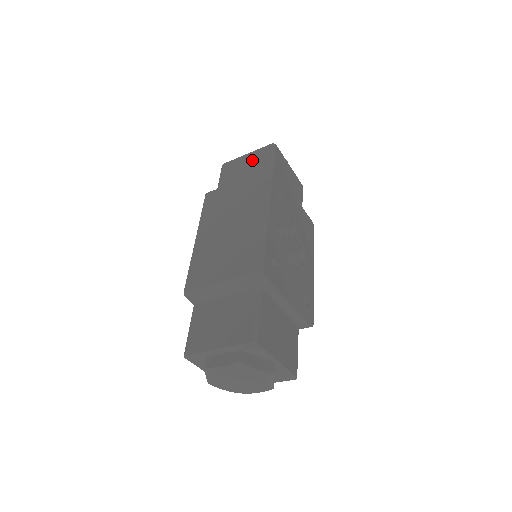
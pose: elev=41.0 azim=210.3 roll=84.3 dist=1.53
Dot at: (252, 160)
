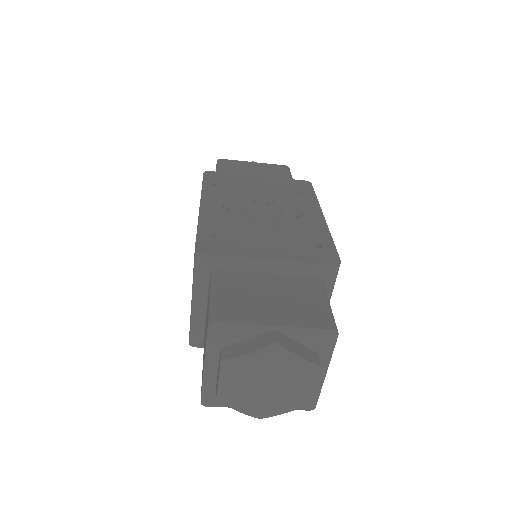
Dot at: occluded
